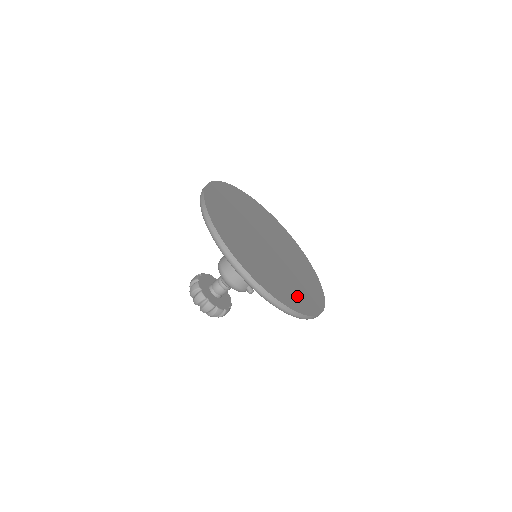
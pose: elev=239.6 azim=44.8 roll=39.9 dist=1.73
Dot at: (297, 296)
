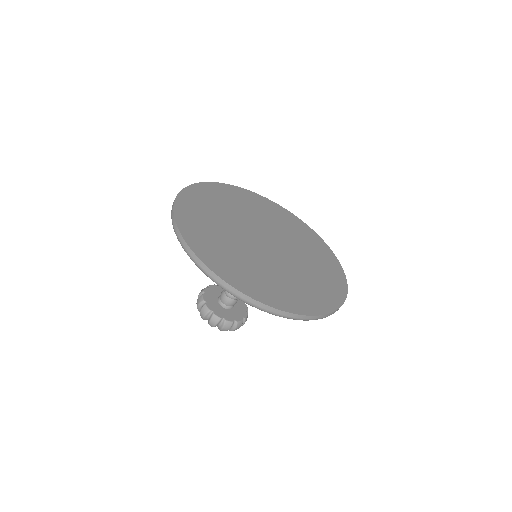
Dot at: (258, 282)
